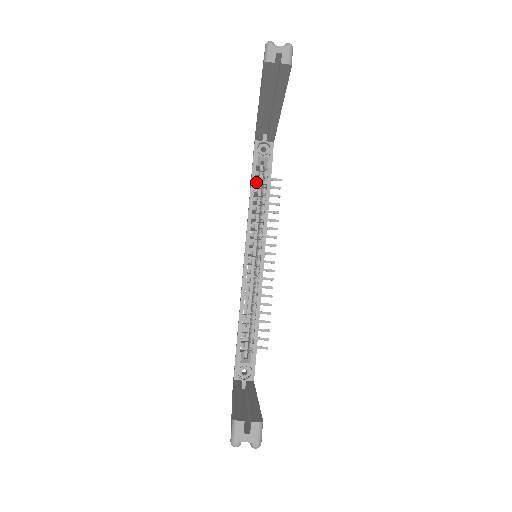
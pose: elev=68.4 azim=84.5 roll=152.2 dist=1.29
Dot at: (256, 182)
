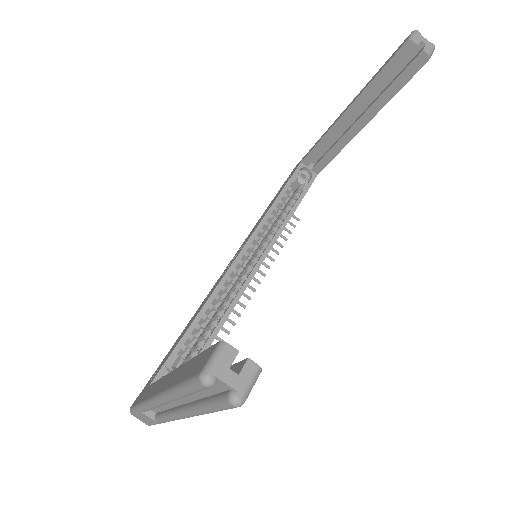
Dot at: (285, 196)
